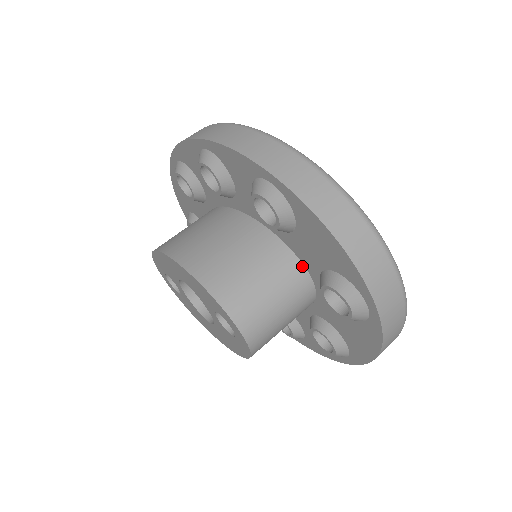
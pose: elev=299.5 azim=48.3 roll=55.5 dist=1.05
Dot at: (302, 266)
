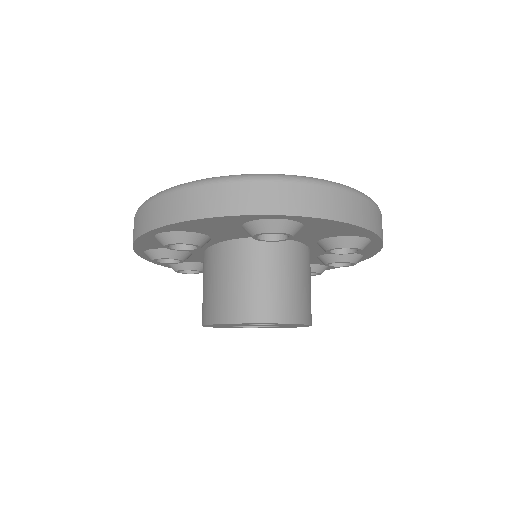
Dot at: (247, 239)
